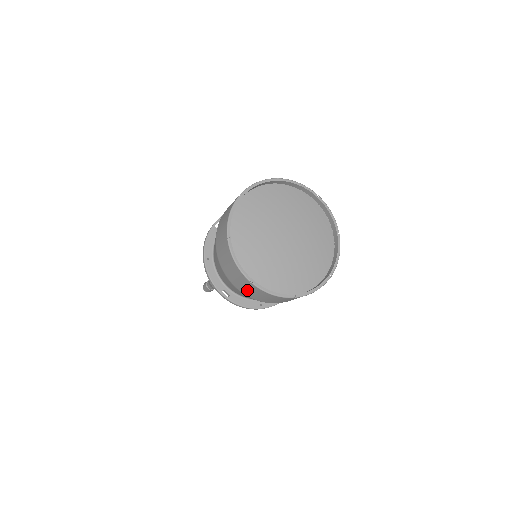
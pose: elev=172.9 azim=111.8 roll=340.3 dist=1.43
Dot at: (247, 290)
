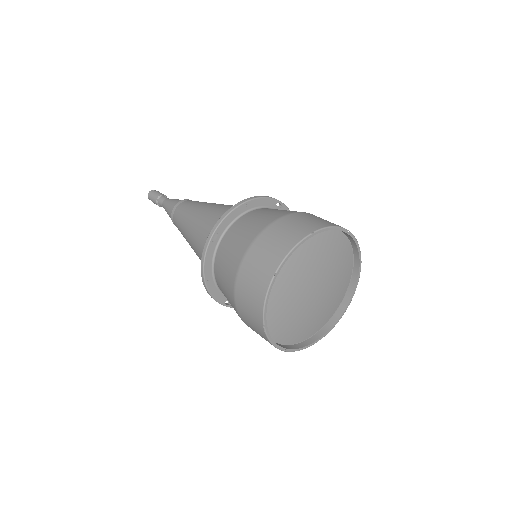
Dot at: occluded
